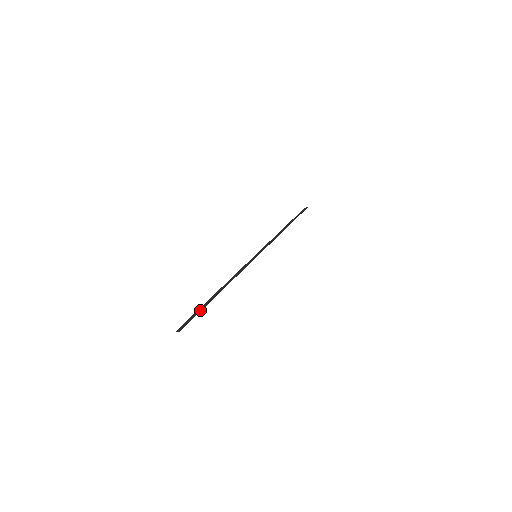
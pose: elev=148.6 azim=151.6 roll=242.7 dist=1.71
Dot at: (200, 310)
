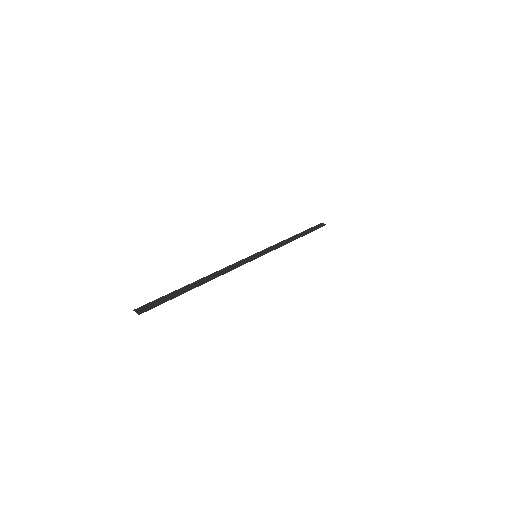
Dot at: (173, 296)
